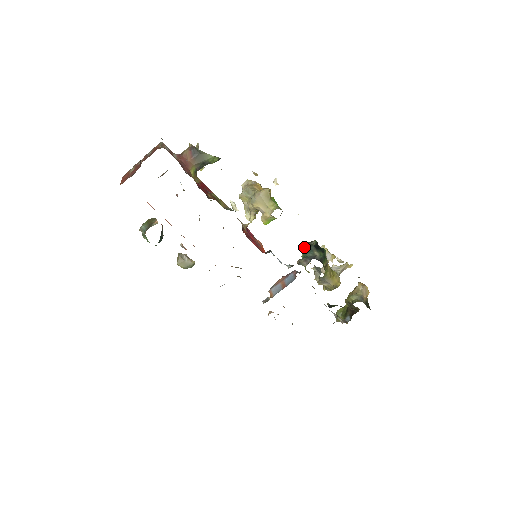
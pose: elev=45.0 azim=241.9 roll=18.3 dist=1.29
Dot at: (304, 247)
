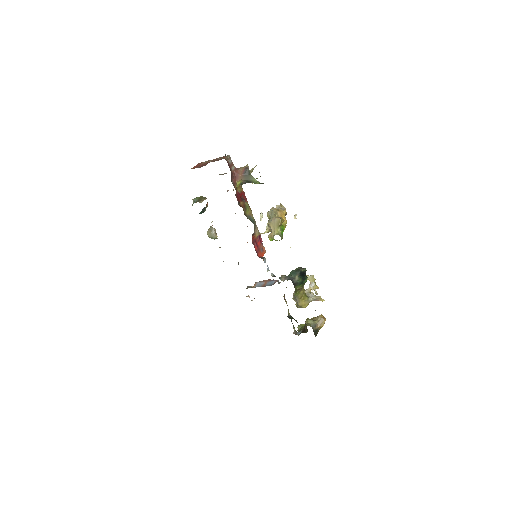
Dot at: (296, 269)
